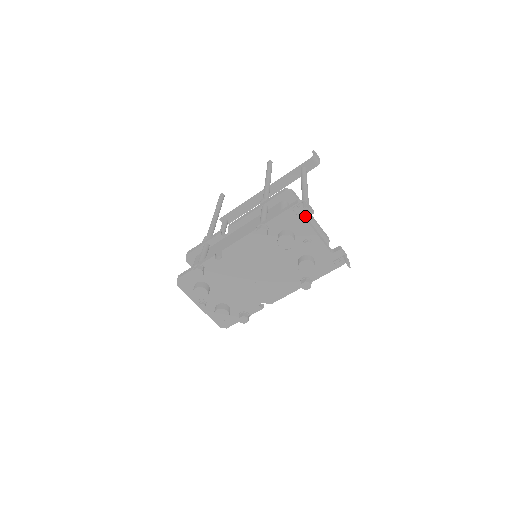
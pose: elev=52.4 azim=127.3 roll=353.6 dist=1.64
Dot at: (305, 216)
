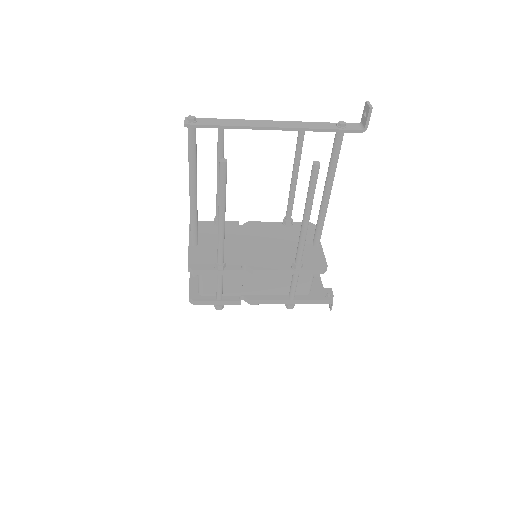
Dot at: occluded
